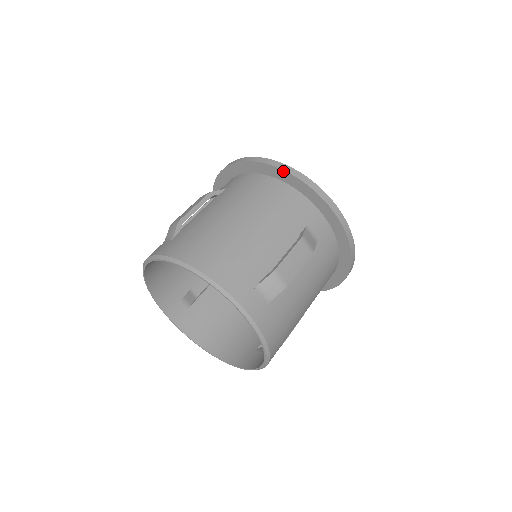
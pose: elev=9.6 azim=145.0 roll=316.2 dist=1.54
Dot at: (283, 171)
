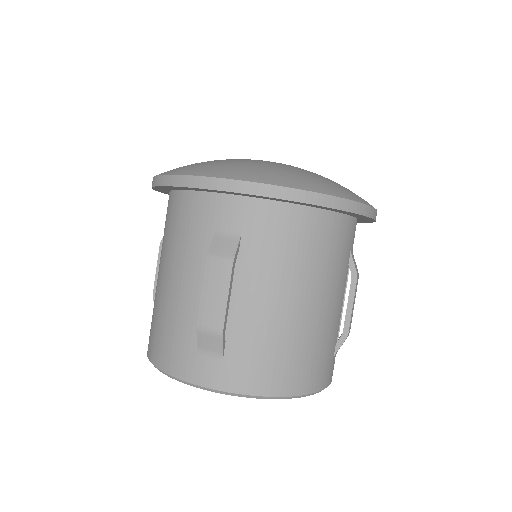
Dot at: occluded
